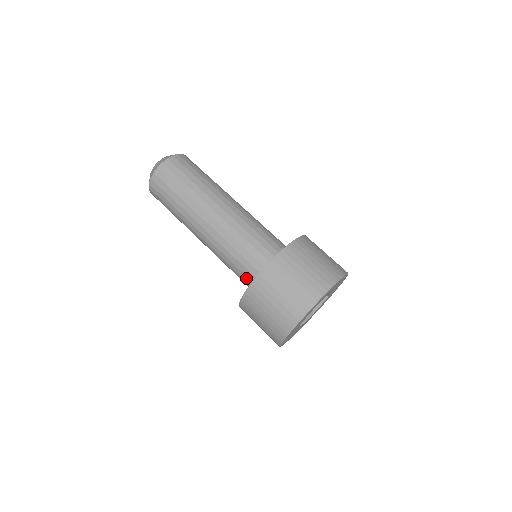
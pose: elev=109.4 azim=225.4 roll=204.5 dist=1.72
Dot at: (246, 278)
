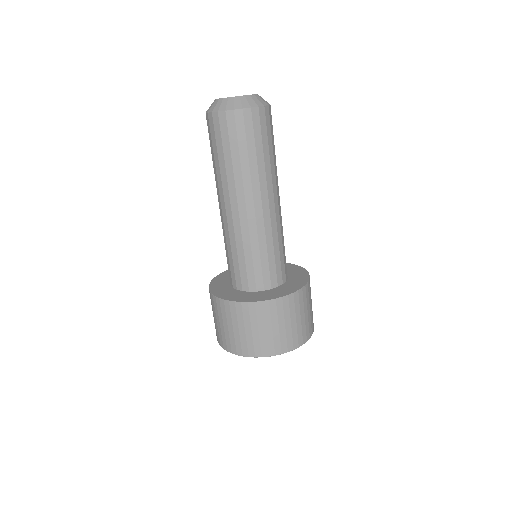
Dot at: occluded
